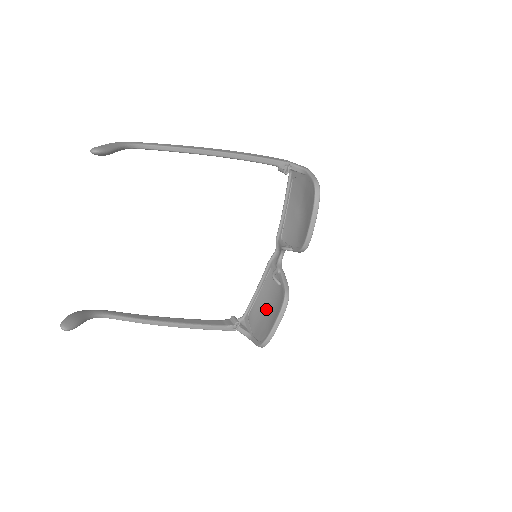
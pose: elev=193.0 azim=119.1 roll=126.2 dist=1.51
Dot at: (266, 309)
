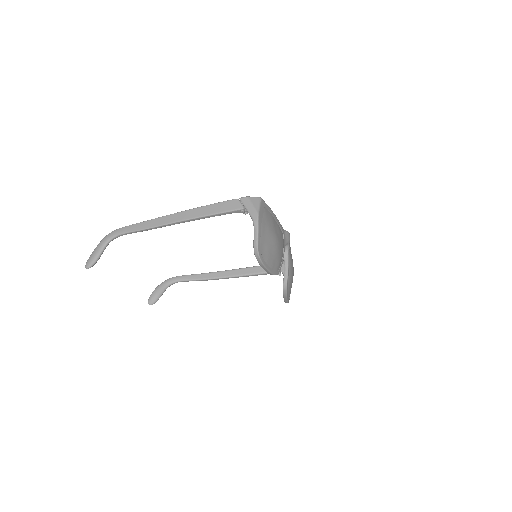
Dot at: occluded
